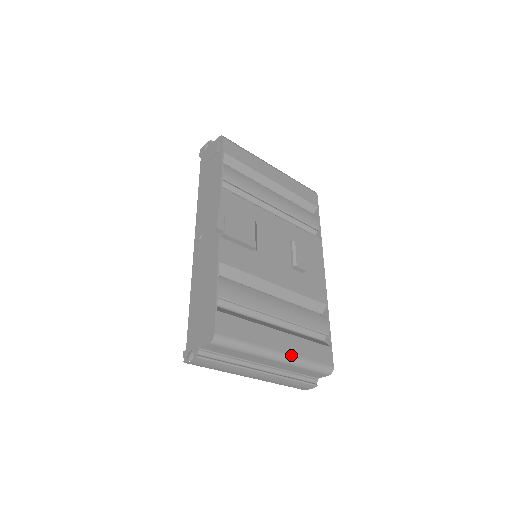
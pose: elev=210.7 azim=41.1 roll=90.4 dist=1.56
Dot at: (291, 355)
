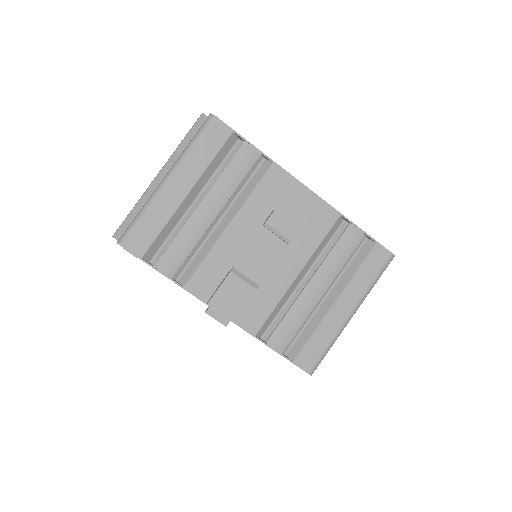
Dot at: (358, 302)
